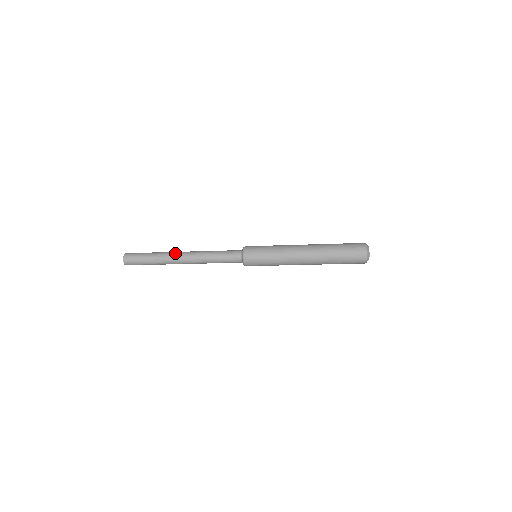
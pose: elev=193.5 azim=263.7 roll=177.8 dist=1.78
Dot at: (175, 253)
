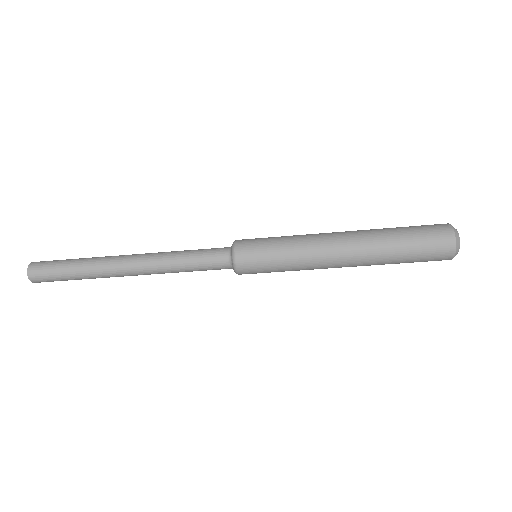
Dot at: (116, 257)
